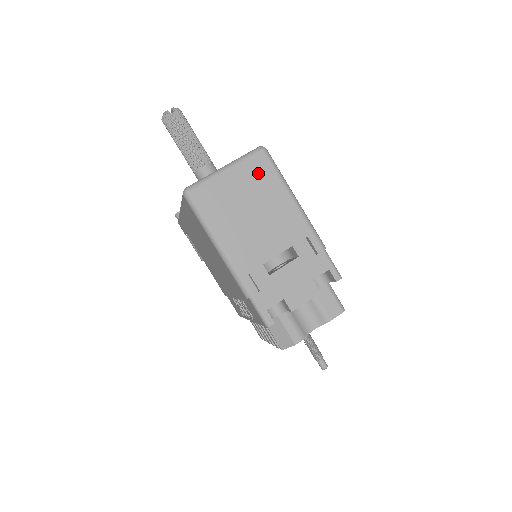
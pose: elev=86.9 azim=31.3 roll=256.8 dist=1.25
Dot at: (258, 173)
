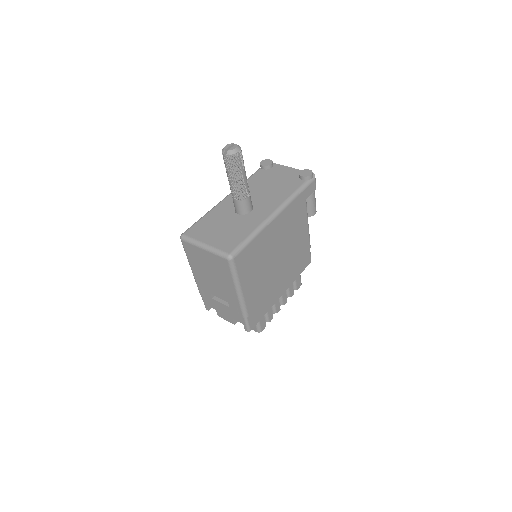
Dot at: (221, 265)
